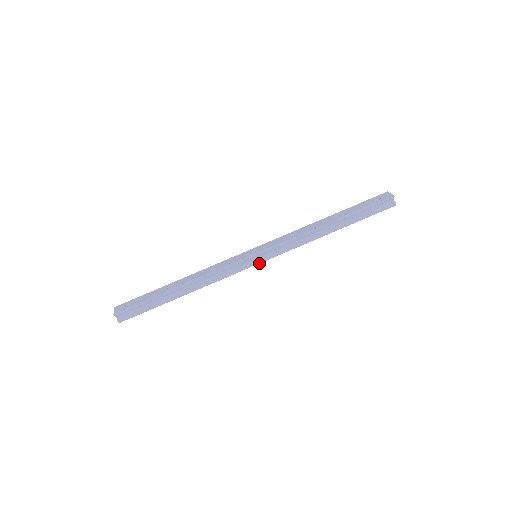
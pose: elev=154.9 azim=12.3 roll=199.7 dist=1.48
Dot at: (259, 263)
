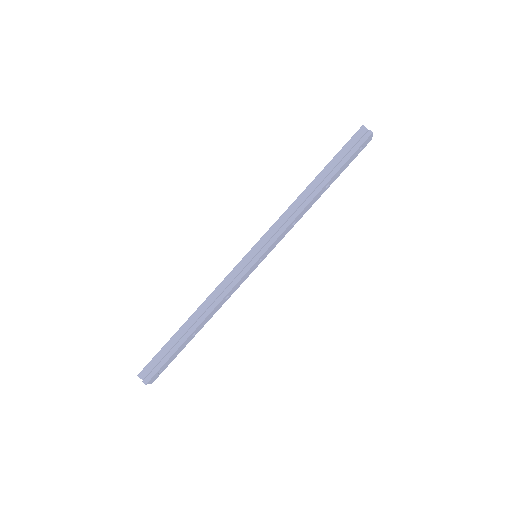
Dot at: (259, 259)
